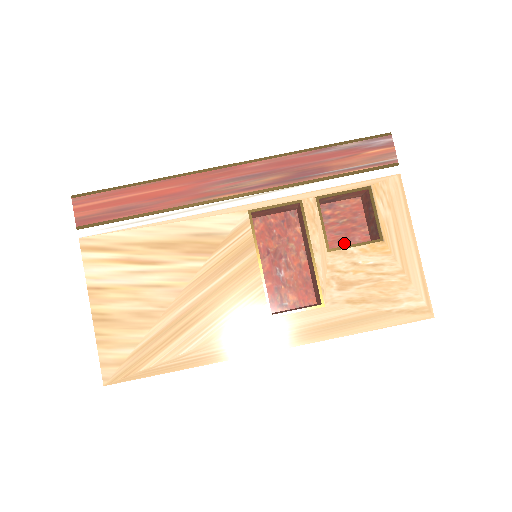
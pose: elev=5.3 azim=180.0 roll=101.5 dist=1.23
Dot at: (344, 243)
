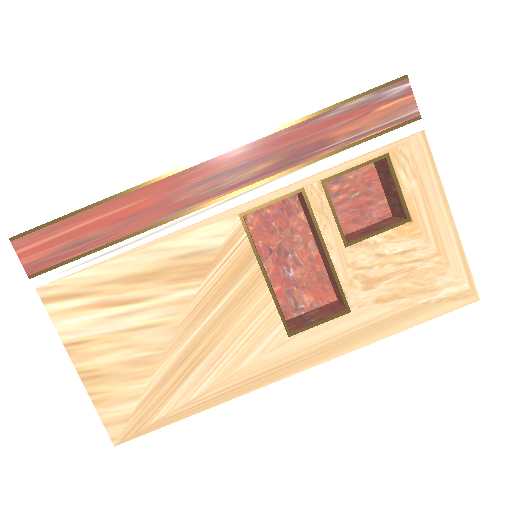
Dot at: (360, 222)
